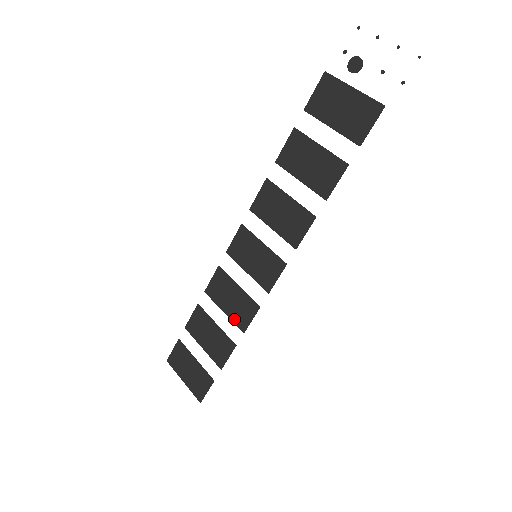
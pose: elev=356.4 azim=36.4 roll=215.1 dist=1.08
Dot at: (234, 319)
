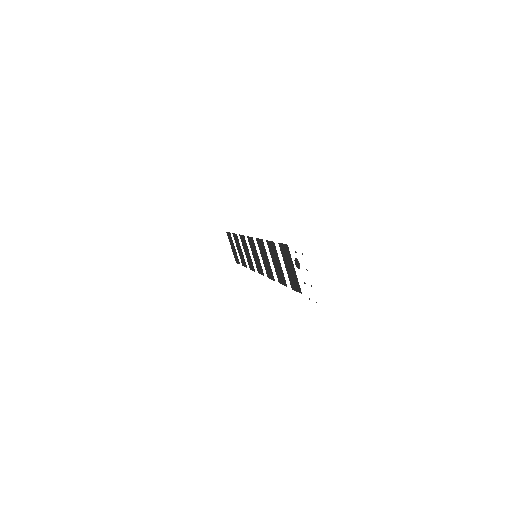
Dot at: (247, 260)
